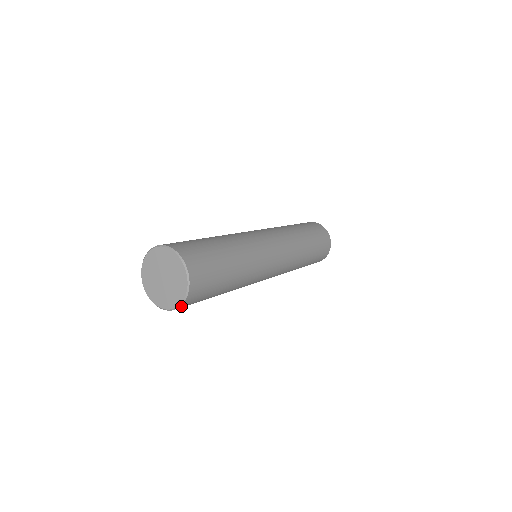
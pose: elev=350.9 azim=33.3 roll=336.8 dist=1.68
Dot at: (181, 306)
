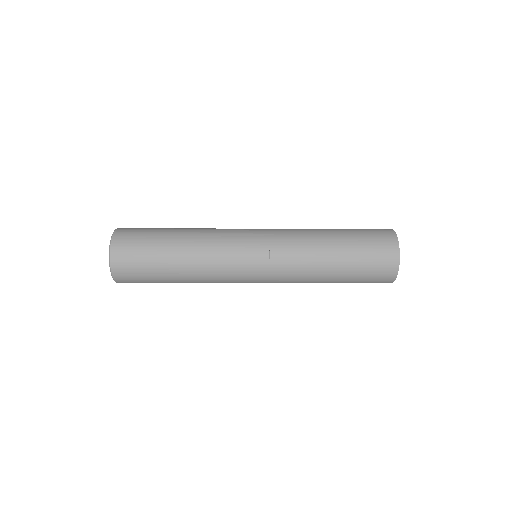
Dot at: (113, 269)
